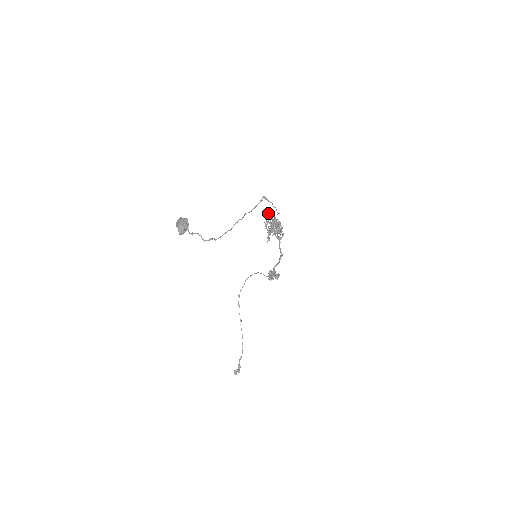
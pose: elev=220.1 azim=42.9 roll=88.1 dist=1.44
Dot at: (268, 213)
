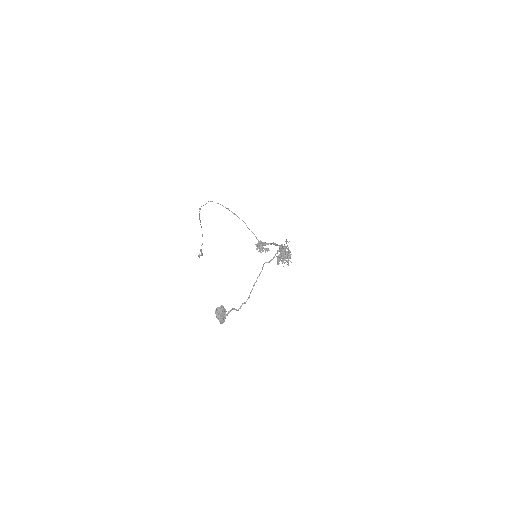
Dot at: (282, 251)
